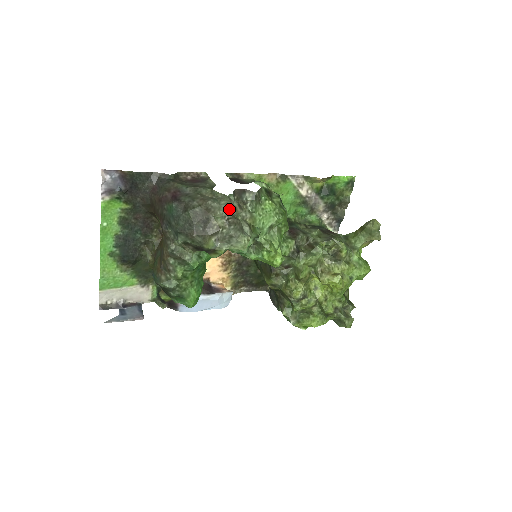
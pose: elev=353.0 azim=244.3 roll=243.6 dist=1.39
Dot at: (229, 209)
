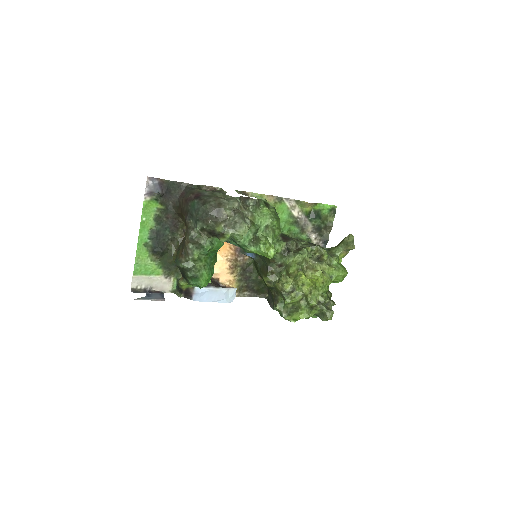
Dot at: (235, 205)
